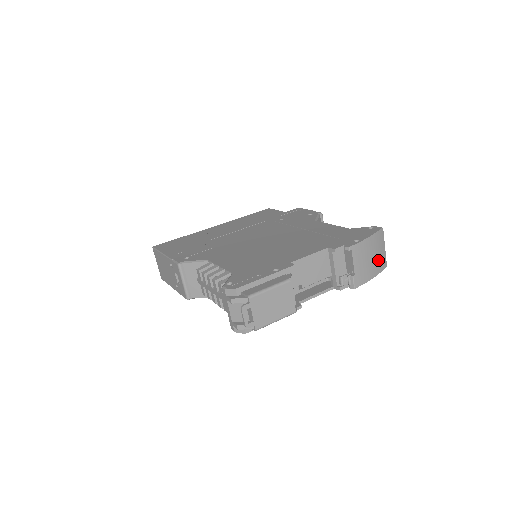
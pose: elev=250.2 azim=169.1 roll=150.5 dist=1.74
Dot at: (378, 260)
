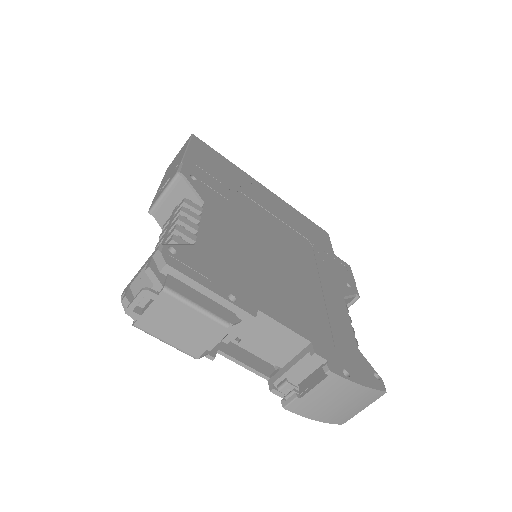
Dot at: (342, 412)
